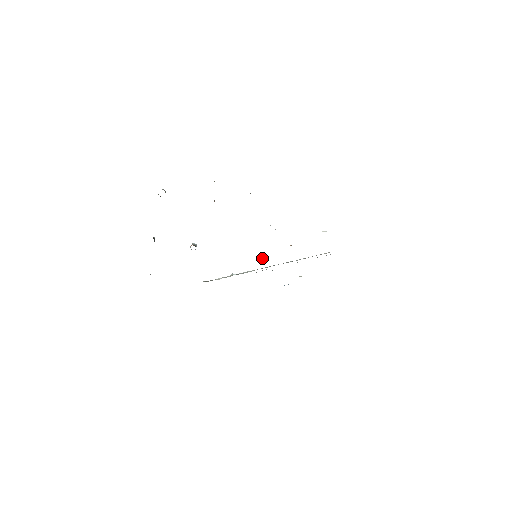
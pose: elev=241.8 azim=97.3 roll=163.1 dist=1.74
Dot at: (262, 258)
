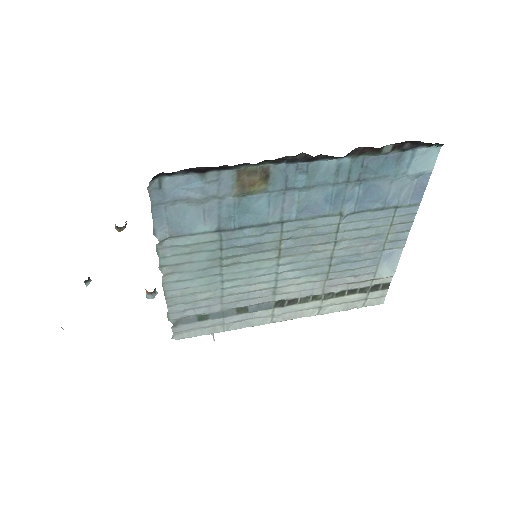
Dot at: occluded
